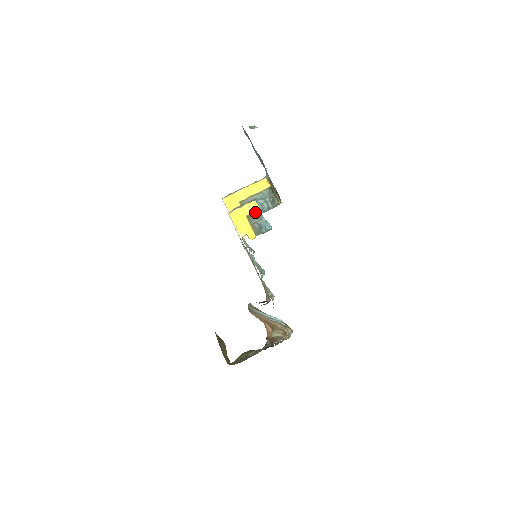
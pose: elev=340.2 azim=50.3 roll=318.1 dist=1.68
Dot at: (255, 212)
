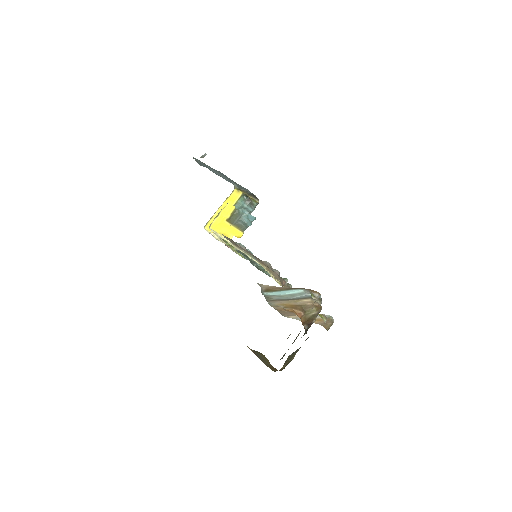
Dot at: (233, 212)
